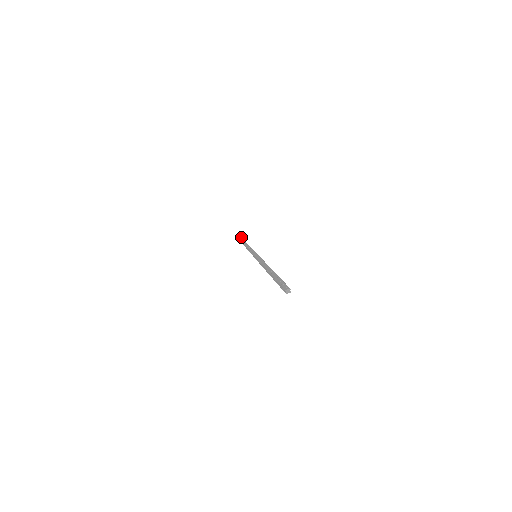
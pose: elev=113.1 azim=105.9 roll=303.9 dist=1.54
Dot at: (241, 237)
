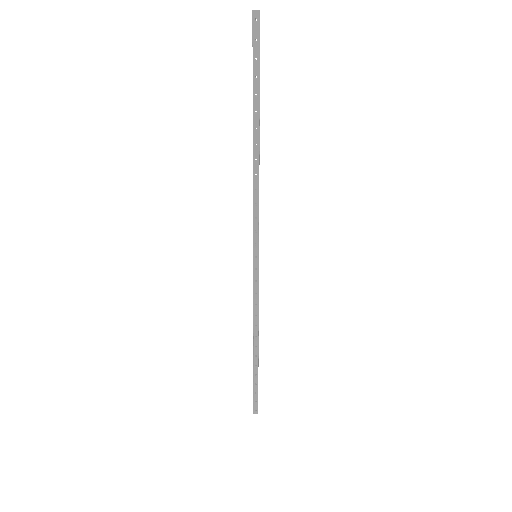
Dot at: occluded
